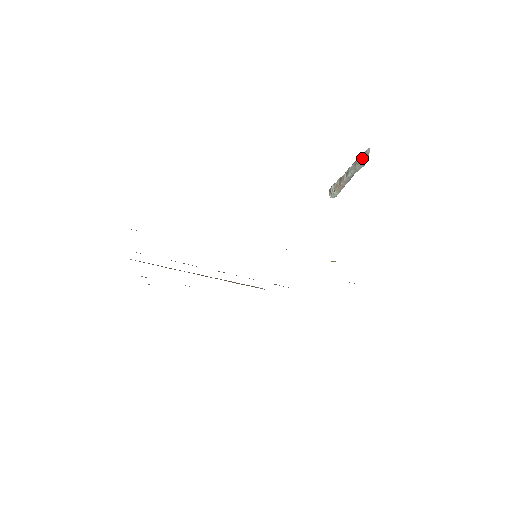
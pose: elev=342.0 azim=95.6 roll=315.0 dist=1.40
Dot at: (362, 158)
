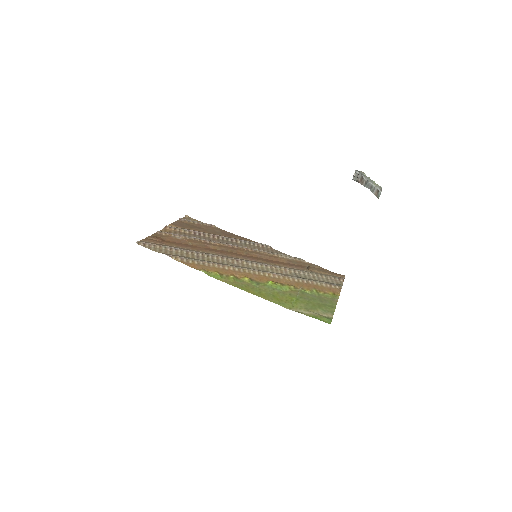
Dot at: (375, 192)
